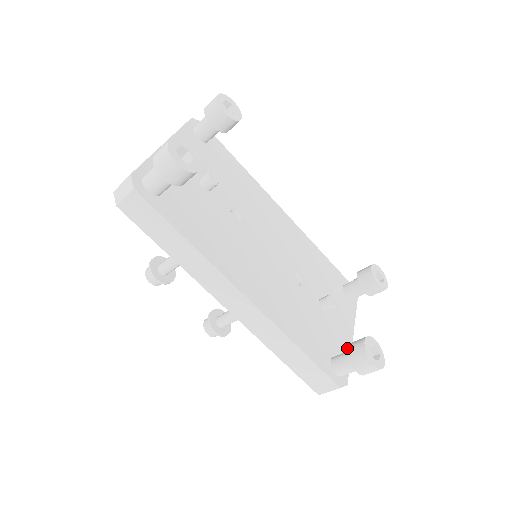
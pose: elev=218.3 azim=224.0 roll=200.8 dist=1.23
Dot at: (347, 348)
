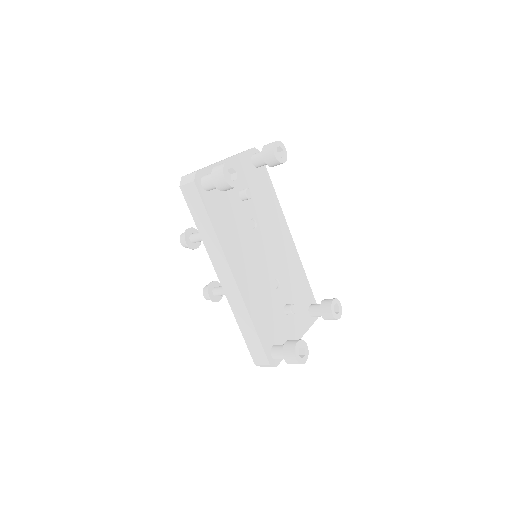
Dot at: (286, 341)
